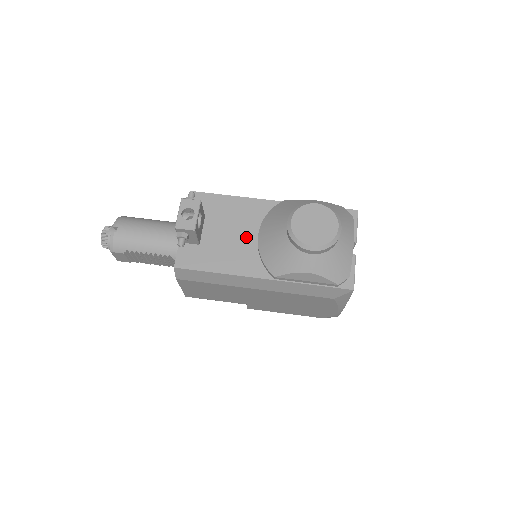
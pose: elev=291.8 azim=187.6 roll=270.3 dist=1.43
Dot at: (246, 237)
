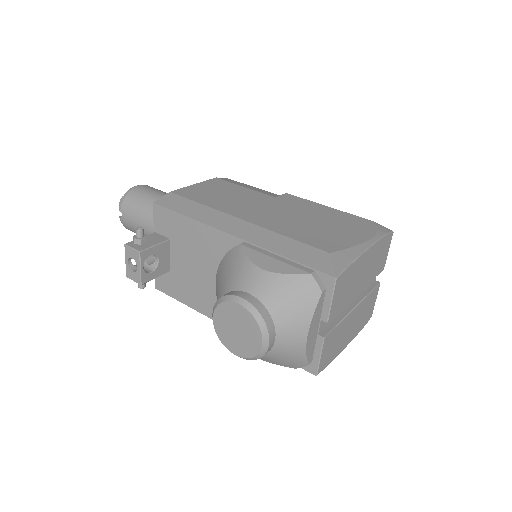
Dot at: (208, 276)
